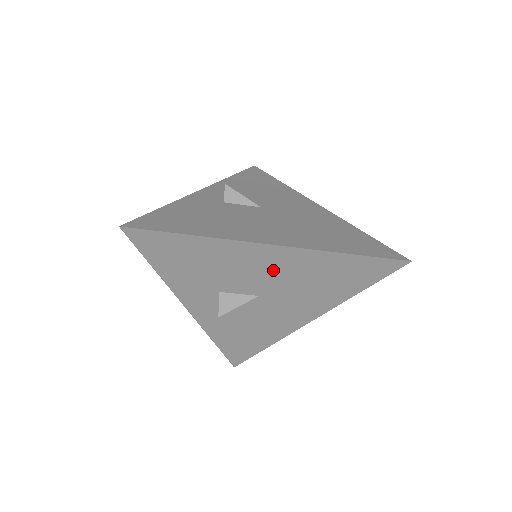
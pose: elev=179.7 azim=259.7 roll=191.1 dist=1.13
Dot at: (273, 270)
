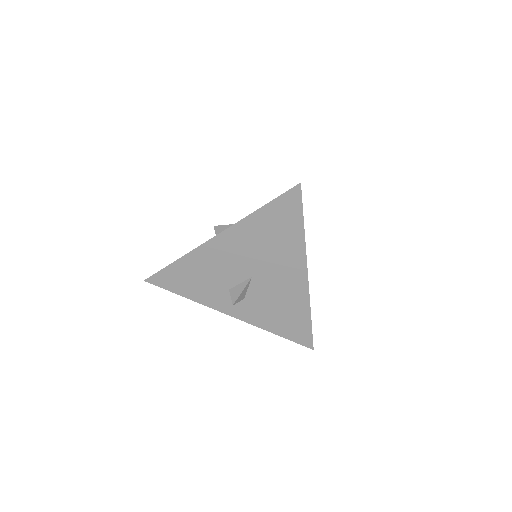
Dot at: (236, 253)
